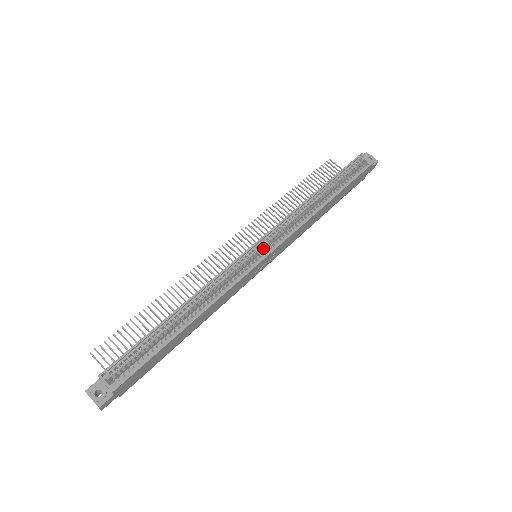
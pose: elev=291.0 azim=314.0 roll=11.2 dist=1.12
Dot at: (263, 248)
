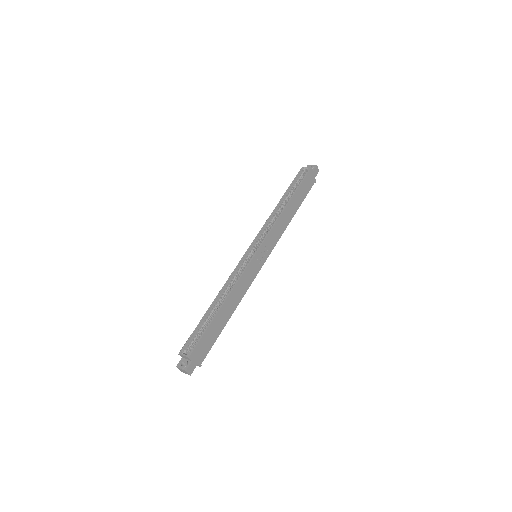
Dot at: occluded
